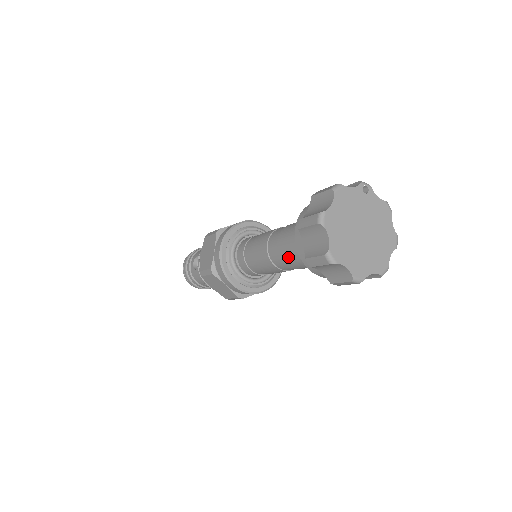
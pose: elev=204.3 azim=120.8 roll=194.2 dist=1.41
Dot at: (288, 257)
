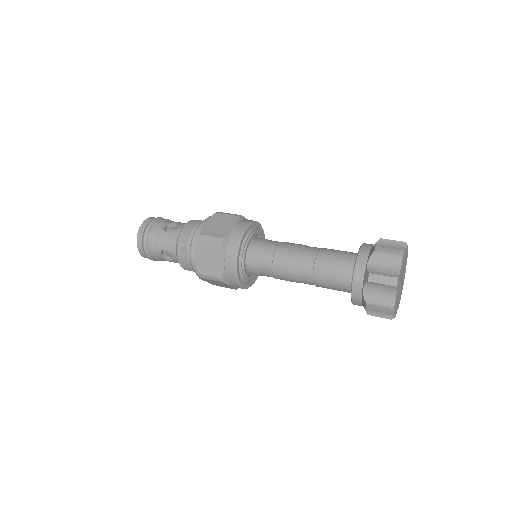
Dot at: (325, 268)
